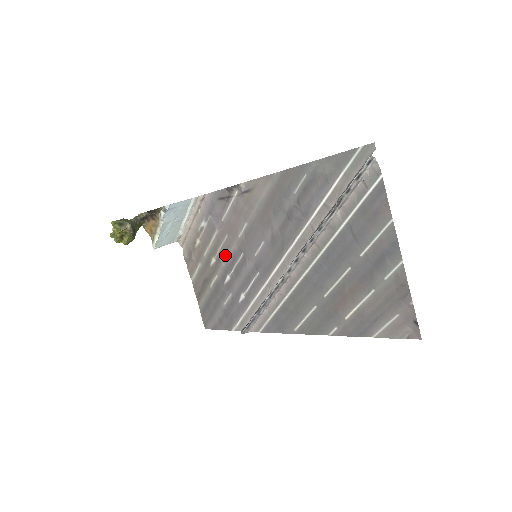
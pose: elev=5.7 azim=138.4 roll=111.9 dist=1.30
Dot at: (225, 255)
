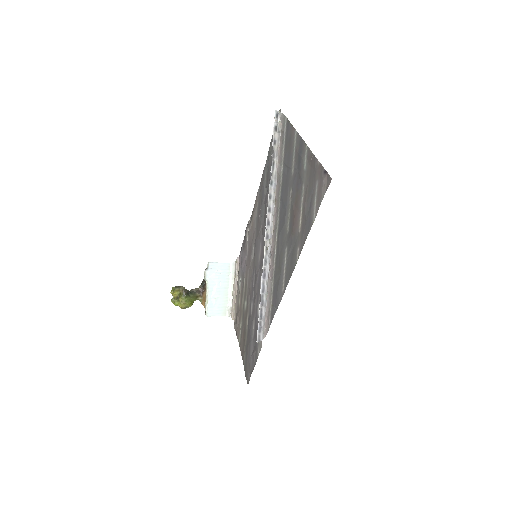
Dot at: (249, 288)
